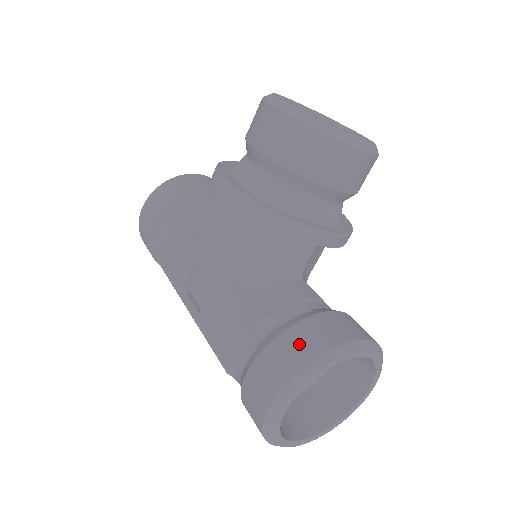
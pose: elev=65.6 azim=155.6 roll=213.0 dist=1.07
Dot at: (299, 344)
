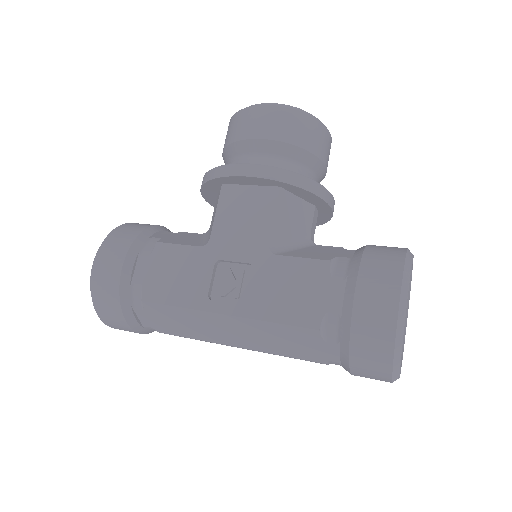
Dot at: (384, 255)
